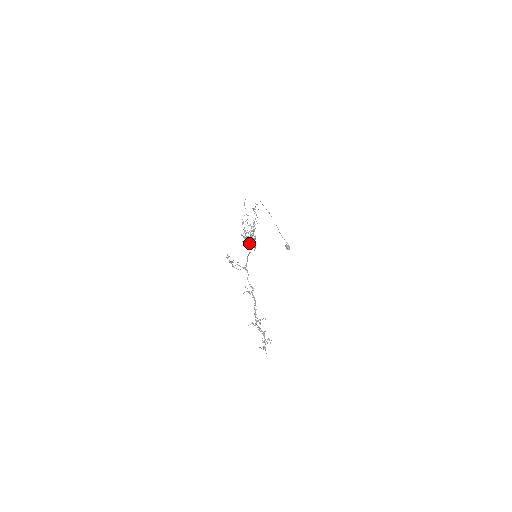
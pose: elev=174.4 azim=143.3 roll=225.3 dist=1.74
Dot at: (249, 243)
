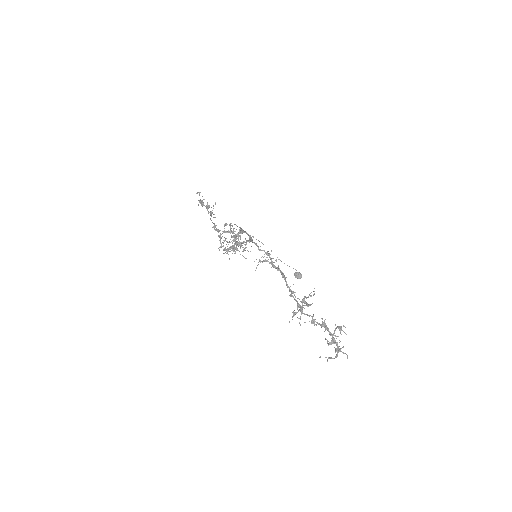
Dot at: (238, 244)
